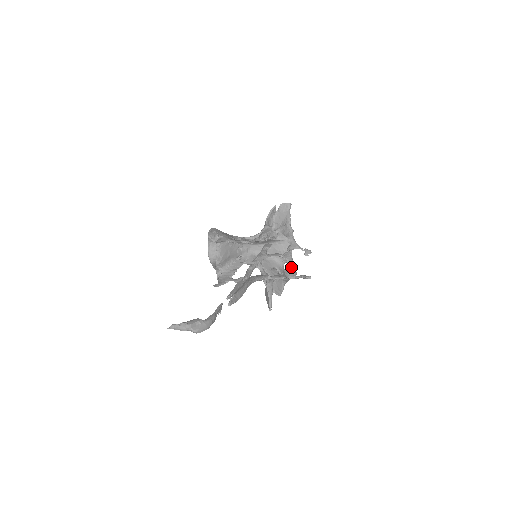
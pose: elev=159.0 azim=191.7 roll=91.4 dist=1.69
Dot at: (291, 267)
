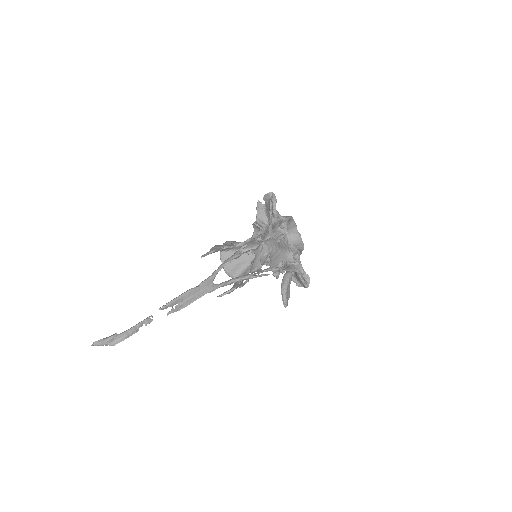
Dot at: (255, 260)
